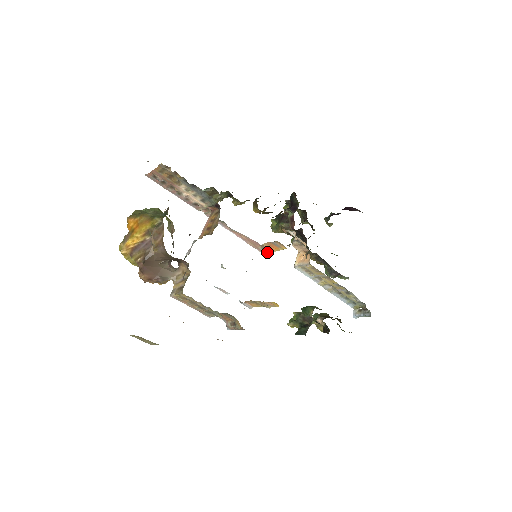
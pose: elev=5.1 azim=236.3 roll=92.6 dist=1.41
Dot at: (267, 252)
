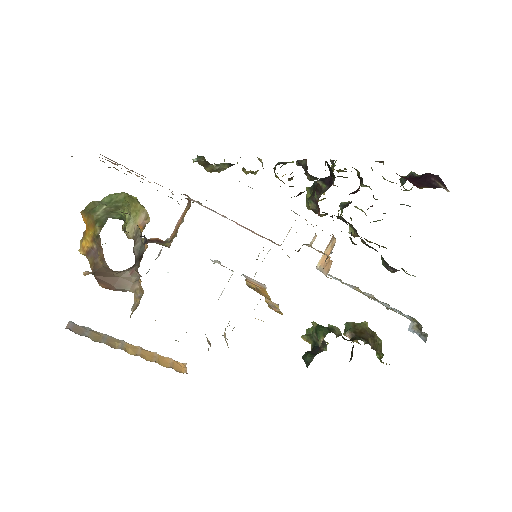
Dot at: occluded
